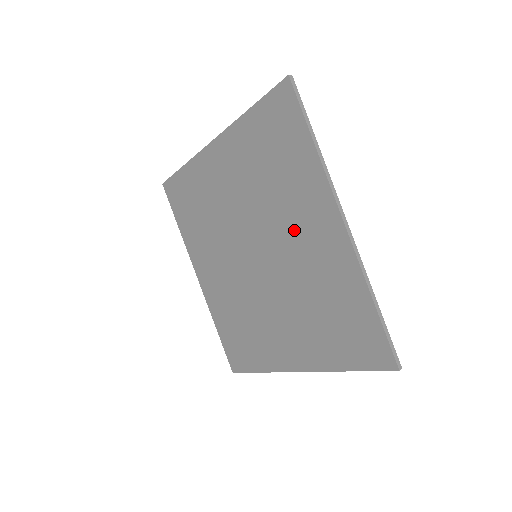
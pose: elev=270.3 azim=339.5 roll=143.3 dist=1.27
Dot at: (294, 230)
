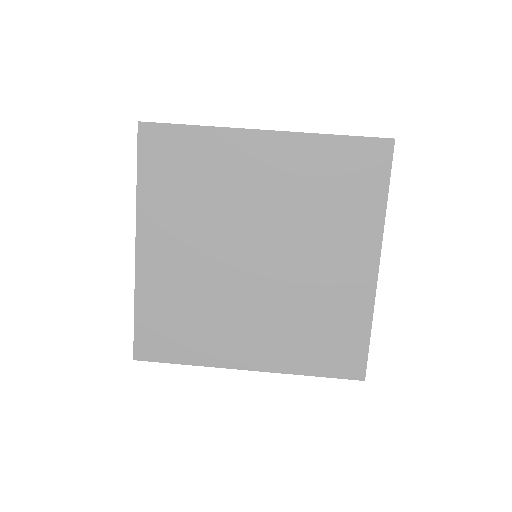
Dot at: (324, 252)
